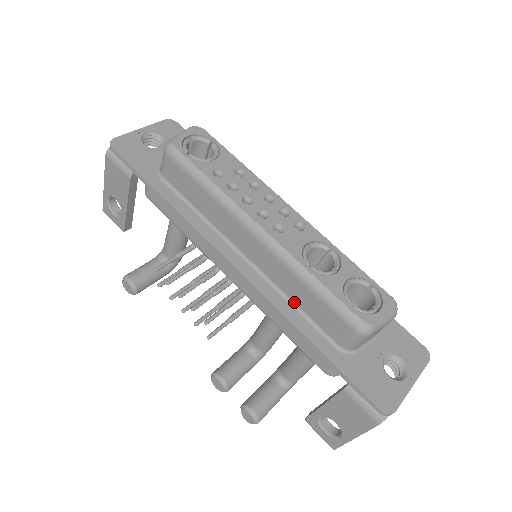
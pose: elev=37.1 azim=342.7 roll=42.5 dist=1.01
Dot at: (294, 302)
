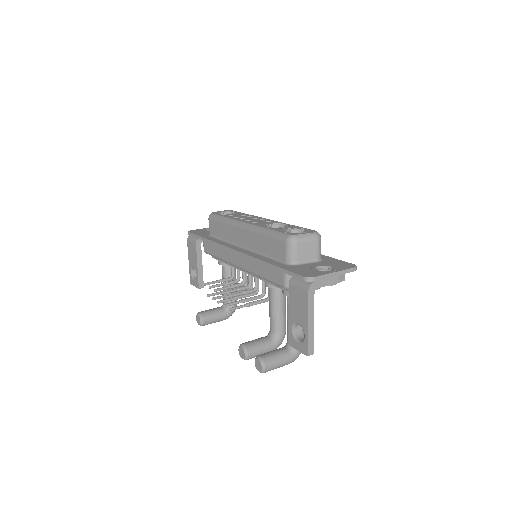
Dot at: (264, 254)
